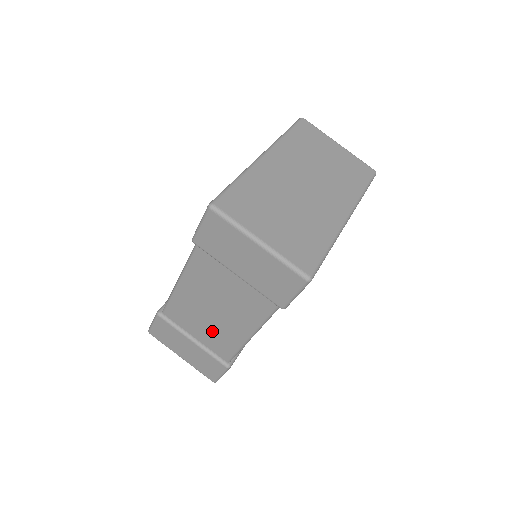
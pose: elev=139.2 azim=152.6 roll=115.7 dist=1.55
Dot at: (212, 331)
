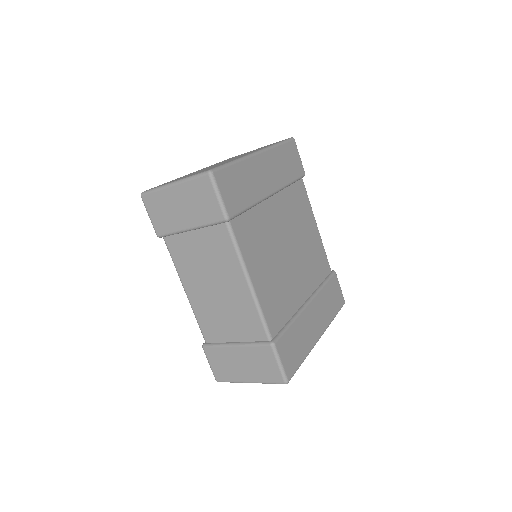
Dot at: (234, 315)
